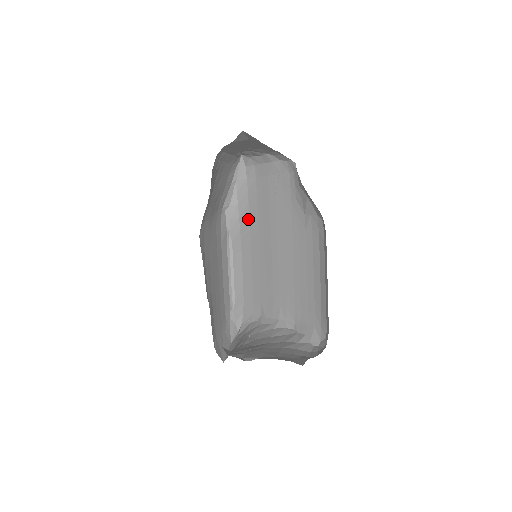
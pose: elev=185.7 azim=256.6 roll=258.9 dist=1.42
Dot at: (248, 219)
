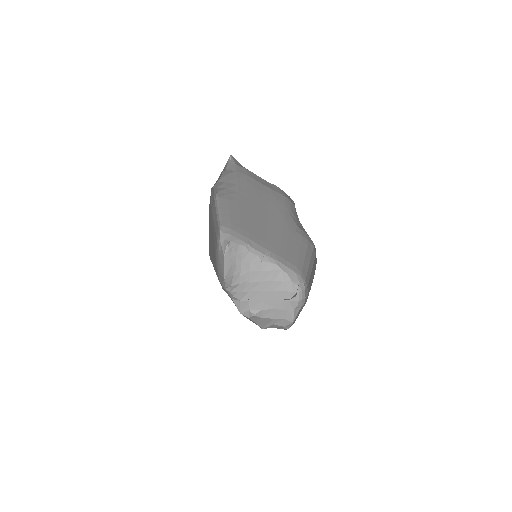
Dot at: (237, 193)
